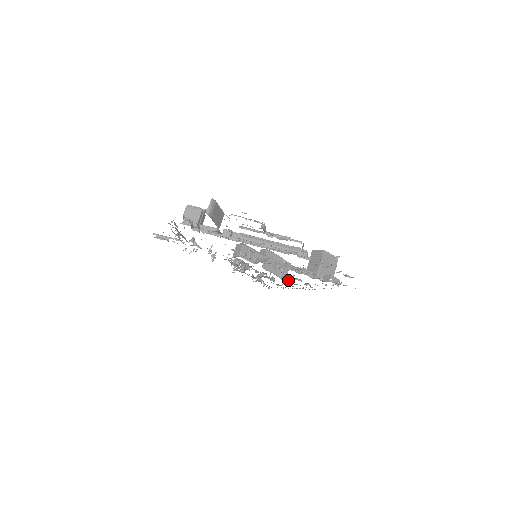
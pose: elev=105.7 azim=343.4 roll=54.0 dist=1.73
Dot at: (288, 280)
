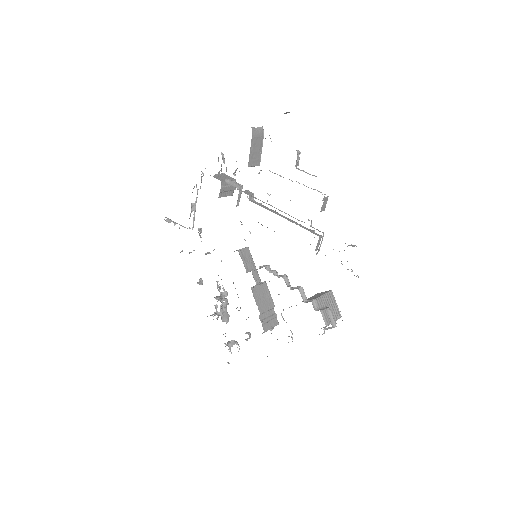
Dot at: occluded
